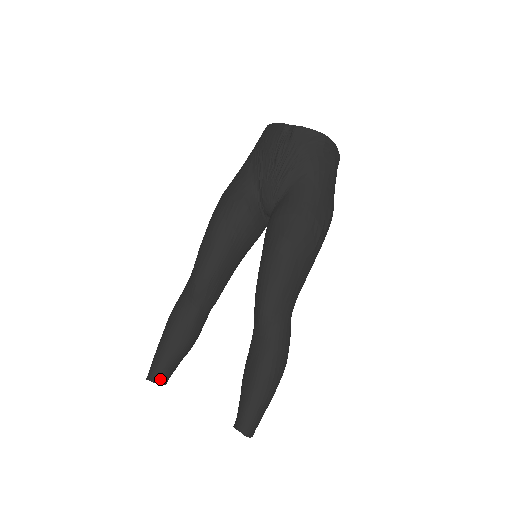
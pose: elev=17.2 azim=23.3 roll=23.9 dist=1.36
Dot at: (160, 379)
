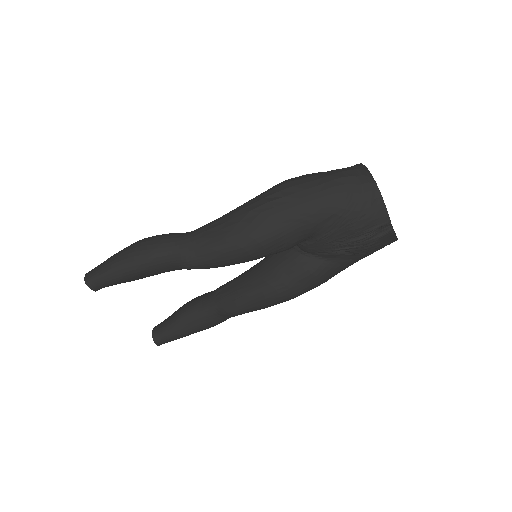
Dot at: (101, 288)
